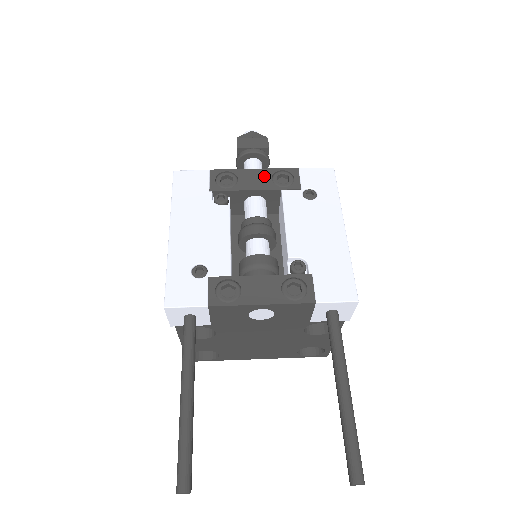
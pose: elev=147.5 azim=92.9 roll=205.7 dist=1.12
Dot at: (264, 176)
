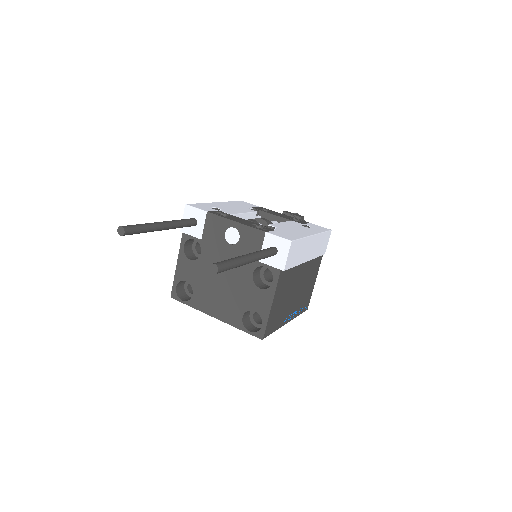
Dot at: (287, 216)
